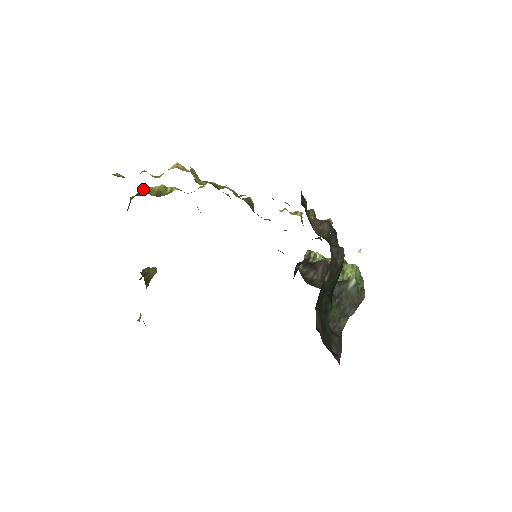
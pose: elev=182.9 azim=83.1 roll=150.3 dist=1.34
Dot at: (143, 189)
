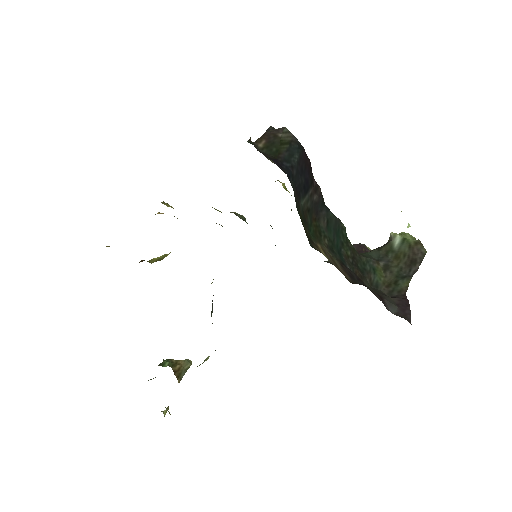
Dot at: occluded
